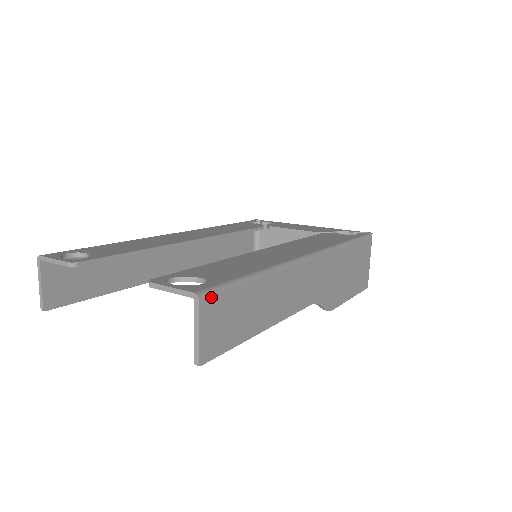
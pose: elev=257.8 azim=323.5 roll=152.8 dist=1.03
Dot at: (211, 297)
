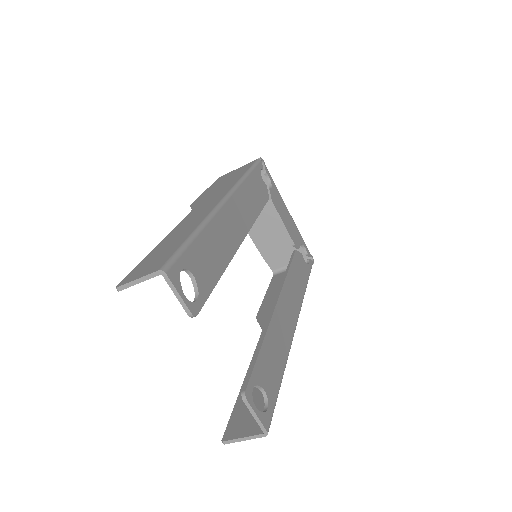
Dot at: (268, 426)
